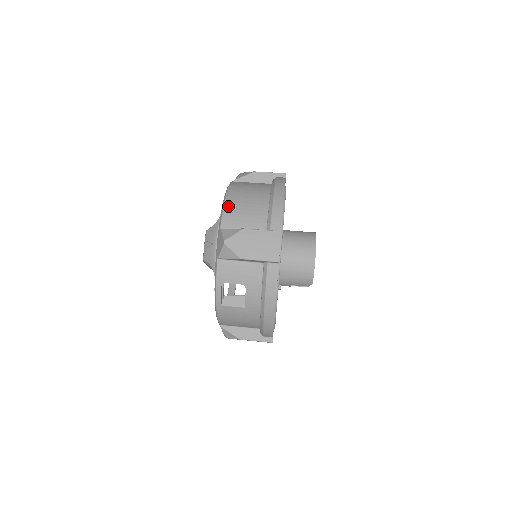
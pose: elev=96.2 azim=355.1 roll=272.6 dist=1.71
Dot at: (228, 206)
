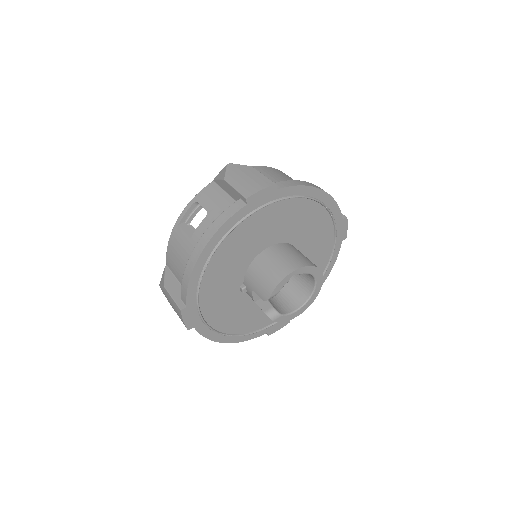
Dot at: (266, 168)
